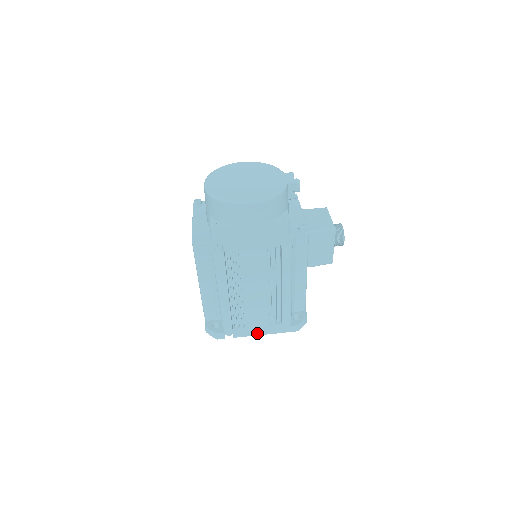
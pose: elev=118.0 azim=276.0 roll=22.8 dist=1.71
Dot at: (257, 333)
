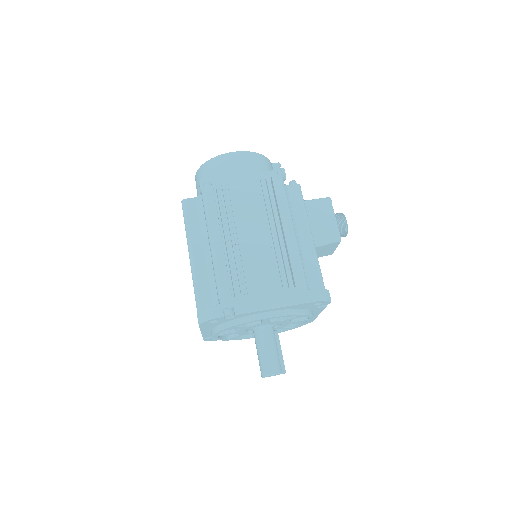
Dot at: (266, 305)
